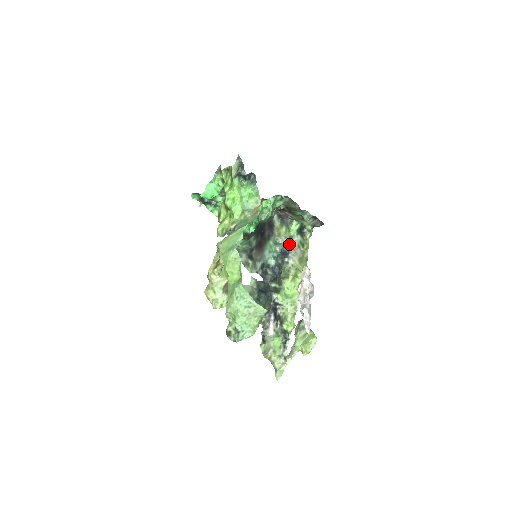
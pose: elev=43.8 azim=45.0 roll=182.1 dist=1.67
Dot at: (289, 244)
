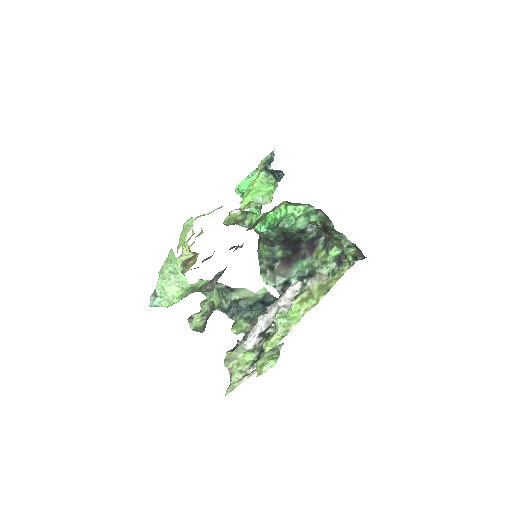
Dot at: (319, 268)
